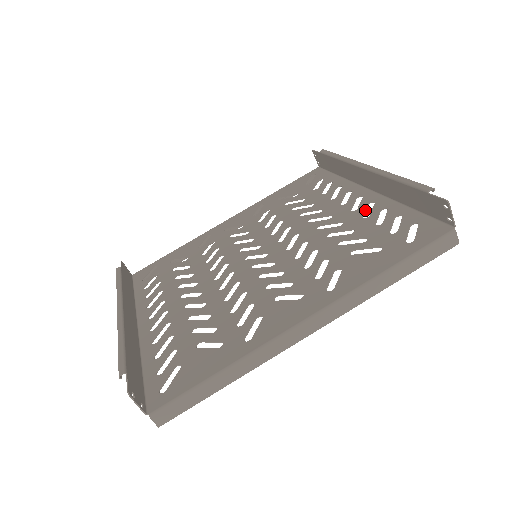
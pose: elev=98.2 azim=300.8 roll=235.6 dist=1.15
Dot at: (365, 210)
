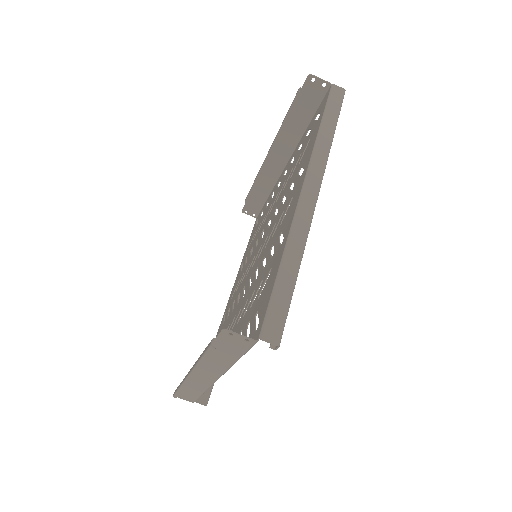
Dot at: (291, 163)
